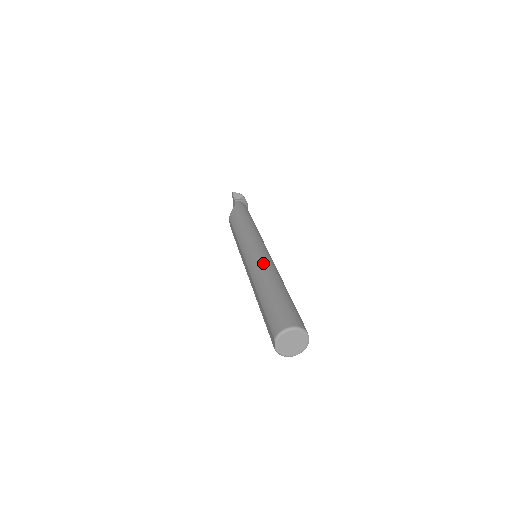
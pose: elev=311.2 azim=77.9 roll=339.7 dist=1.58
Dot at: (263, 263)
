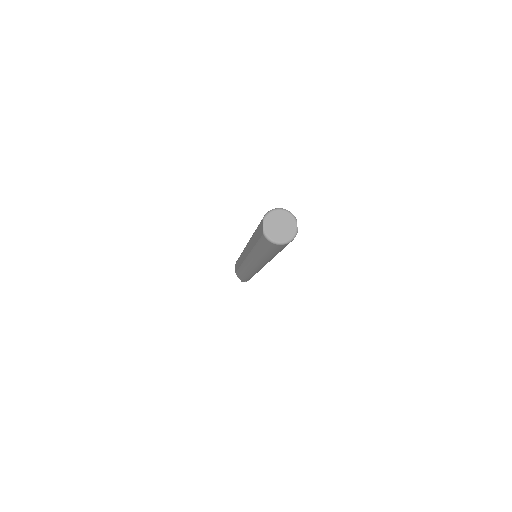
Dot at: occluded
